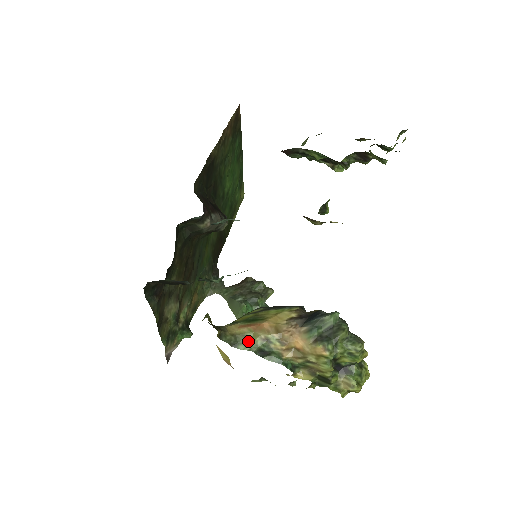
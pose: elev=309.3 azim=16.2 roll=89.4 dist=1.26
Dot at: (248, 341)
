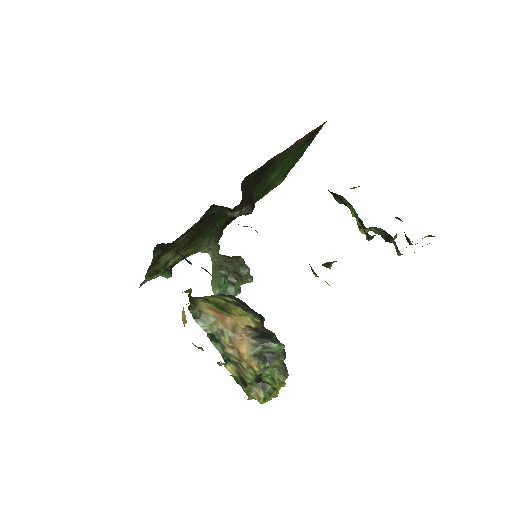
Dot at: (208, 323)
